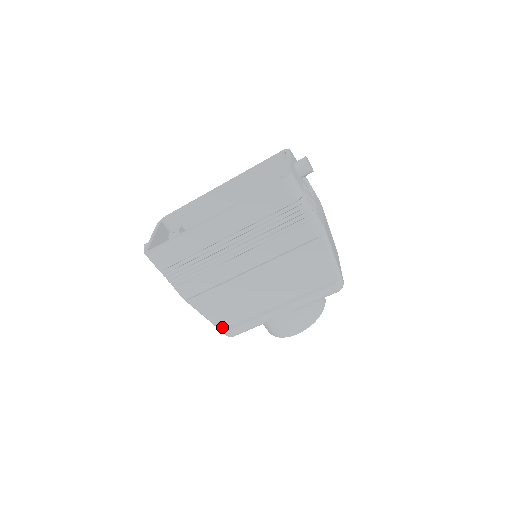
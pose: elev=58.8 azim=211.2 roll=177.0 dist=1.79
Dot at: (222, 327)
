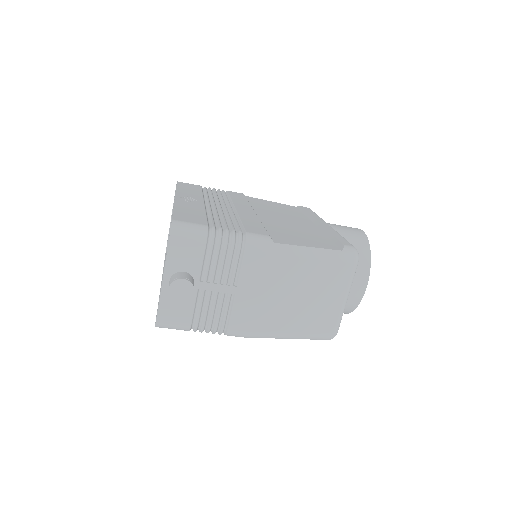
Dot at: occluded
